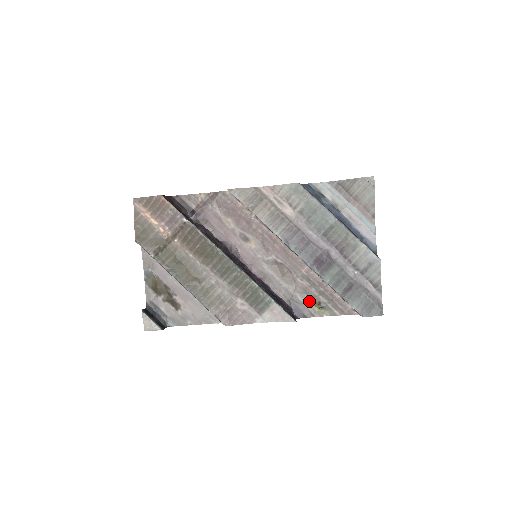
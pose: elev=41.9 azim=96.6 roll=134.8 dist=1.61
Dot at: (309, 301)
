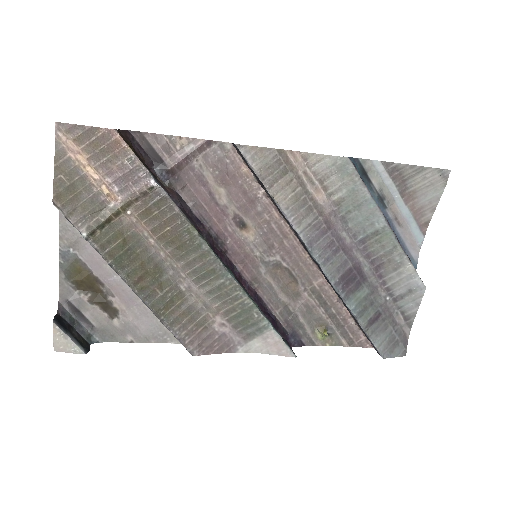
Dot at: (312, 324)
